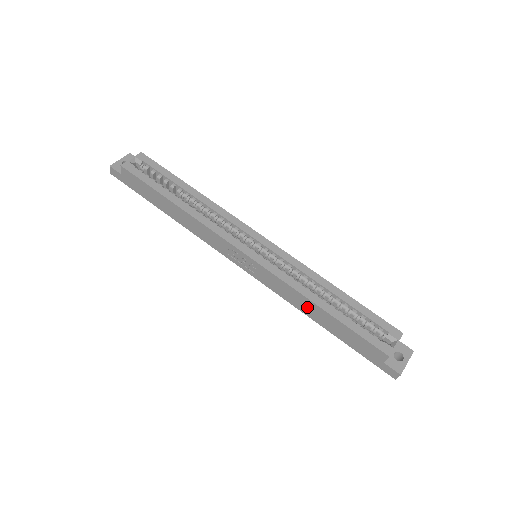
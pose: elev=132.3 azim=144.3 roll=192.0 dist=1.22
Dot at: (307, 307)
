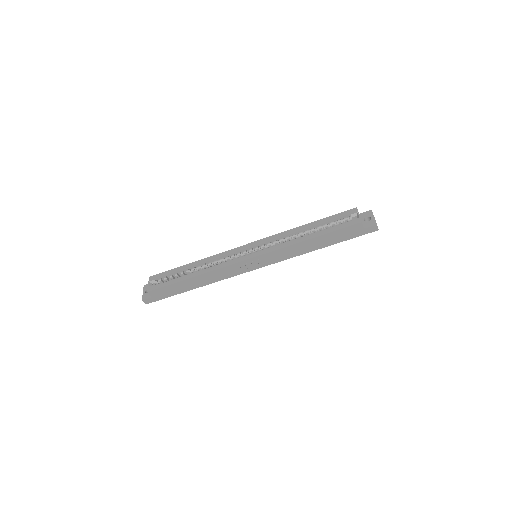
Dot at: (304, 248)
